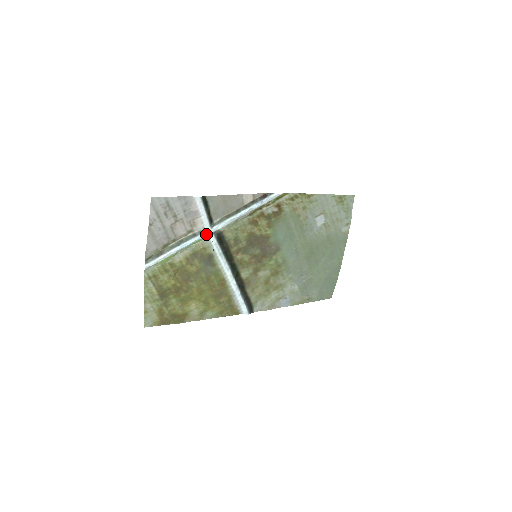
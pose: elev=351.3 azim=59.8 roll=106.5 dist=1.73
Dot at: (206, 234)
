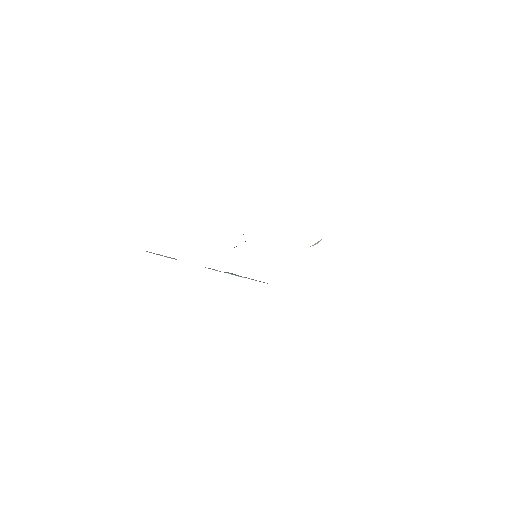
Dot at: occluded
